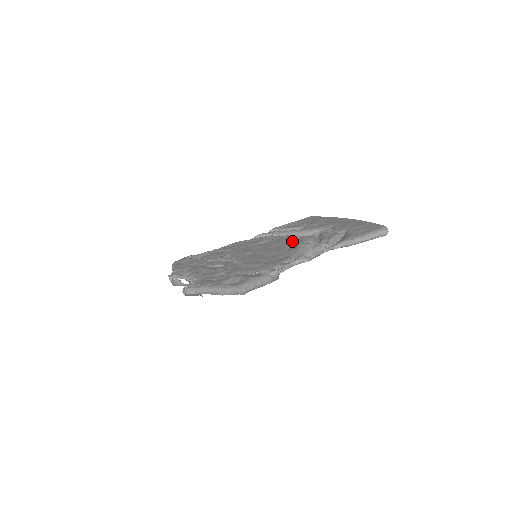
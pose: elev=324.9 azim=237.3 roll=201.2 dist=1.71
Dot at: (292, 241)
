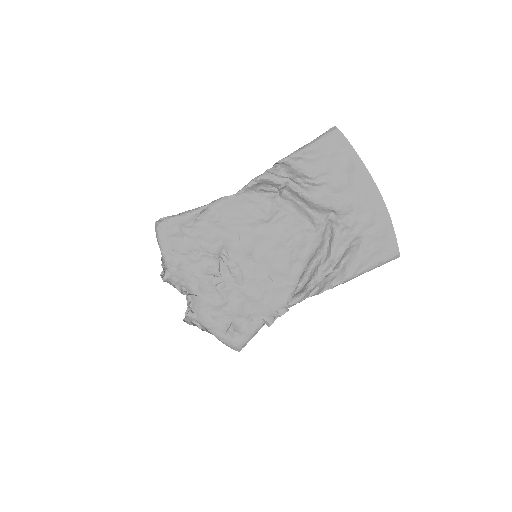
Dot at: (299, 245)
